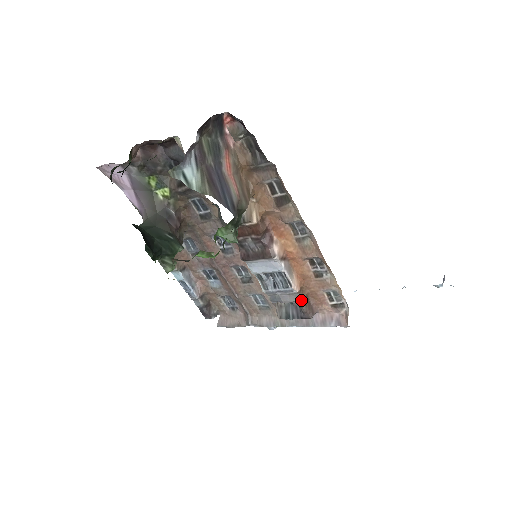
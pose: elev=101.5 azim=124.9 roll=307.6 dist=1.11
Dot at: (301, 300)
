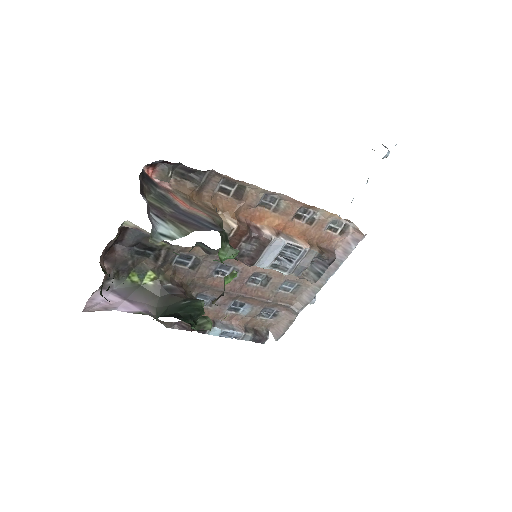
Dot at: (317, 251)
